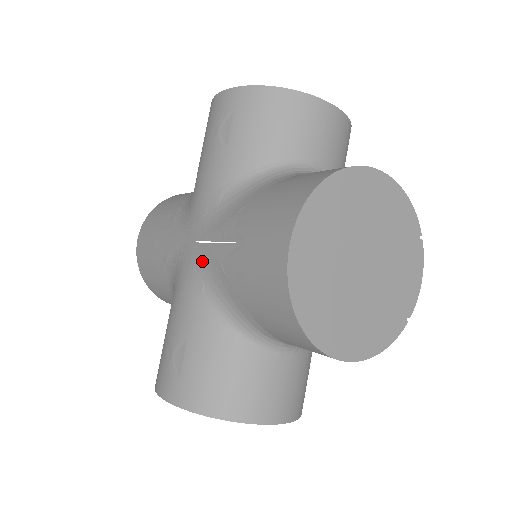
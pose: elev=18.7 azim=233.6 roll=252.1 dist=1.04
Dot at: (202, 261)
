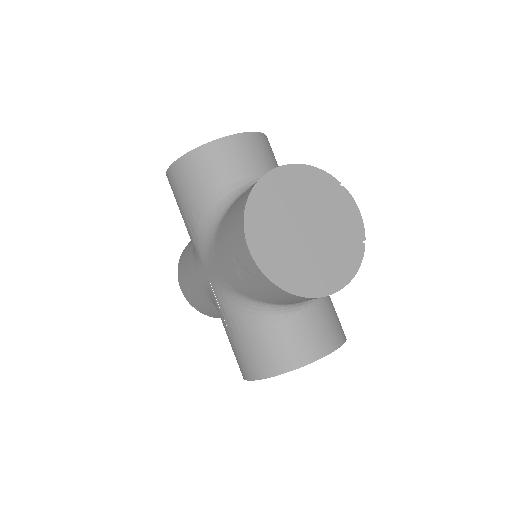
Dot at: (211, 294)
